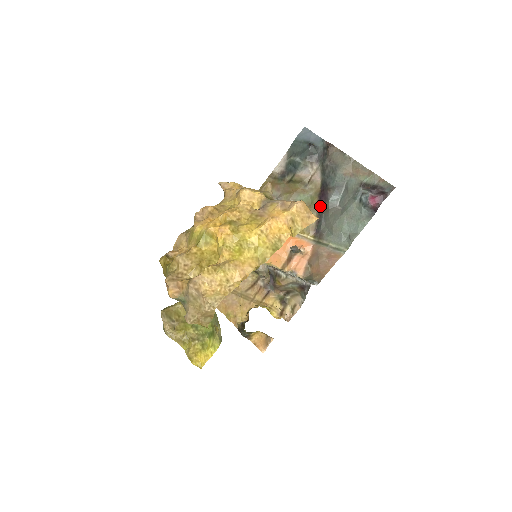
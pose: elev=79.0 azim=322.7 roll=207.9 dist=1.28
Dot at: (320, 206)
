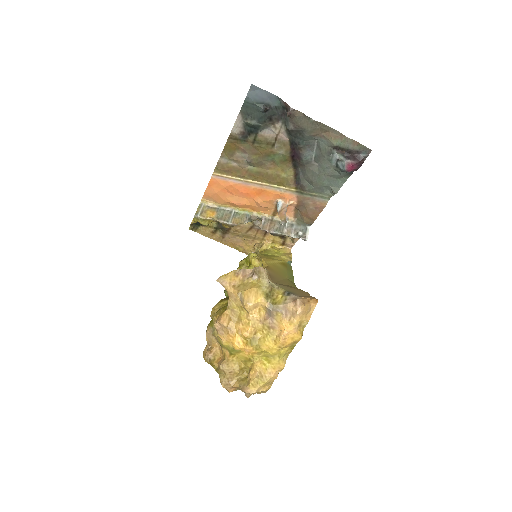
Dot at: (294, 162)
